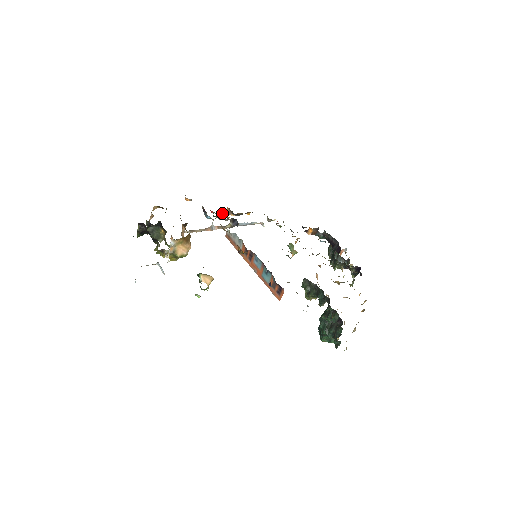
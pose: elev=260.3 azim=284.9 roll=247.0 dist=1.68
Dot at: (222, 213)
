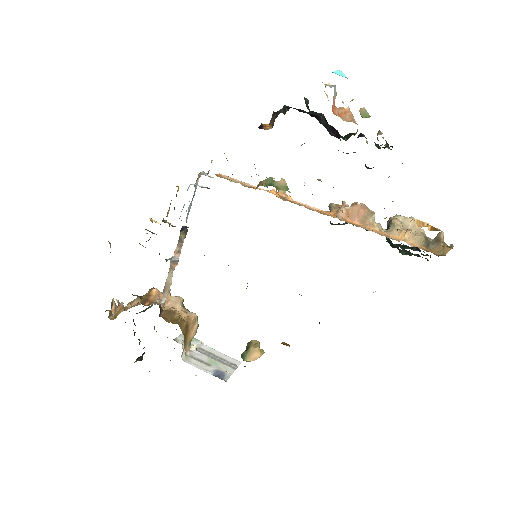
Dot at: occluded
